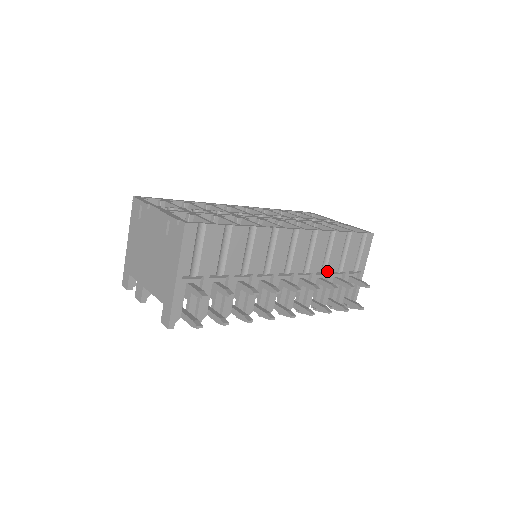
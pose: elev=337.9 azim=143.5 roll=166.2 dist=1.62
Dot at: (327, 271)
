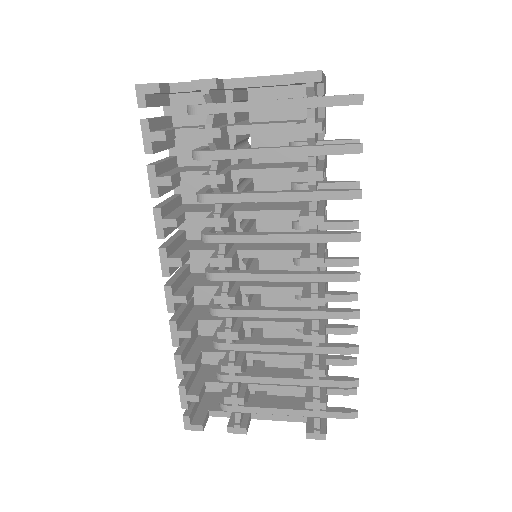
Dot at: occluded
